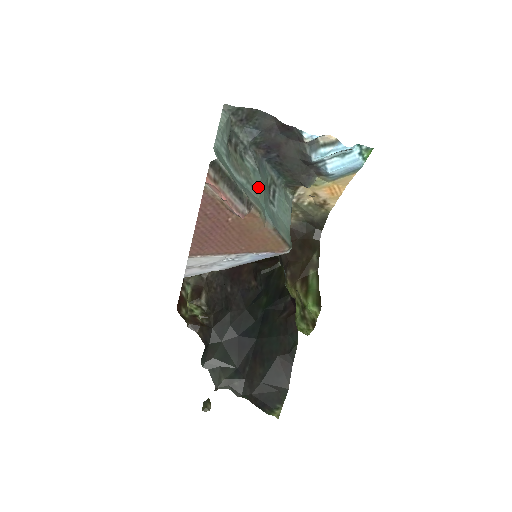
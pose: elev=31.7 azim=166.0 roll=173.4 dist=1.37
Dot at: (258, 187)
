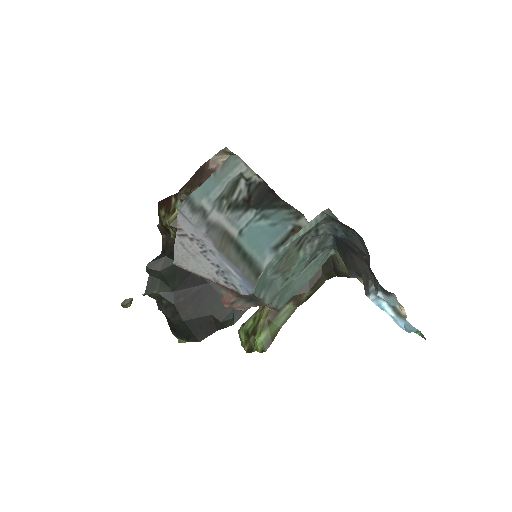
Dot at: (291, 278)
